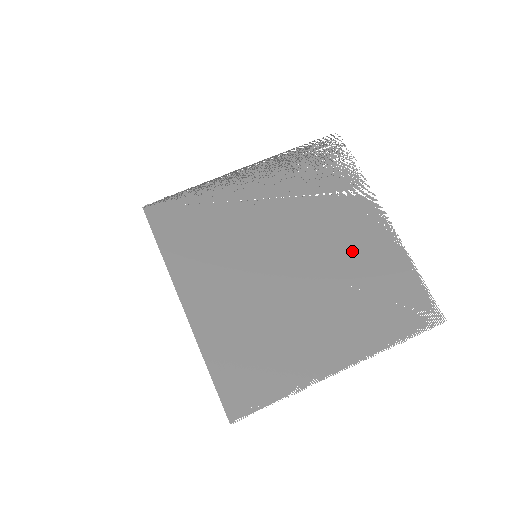
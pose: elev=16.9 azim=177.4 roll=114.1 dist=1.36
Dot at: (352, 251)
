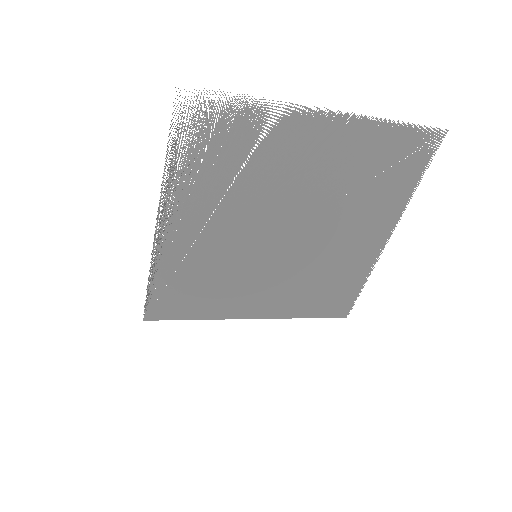
Dot at: (322, 173)
